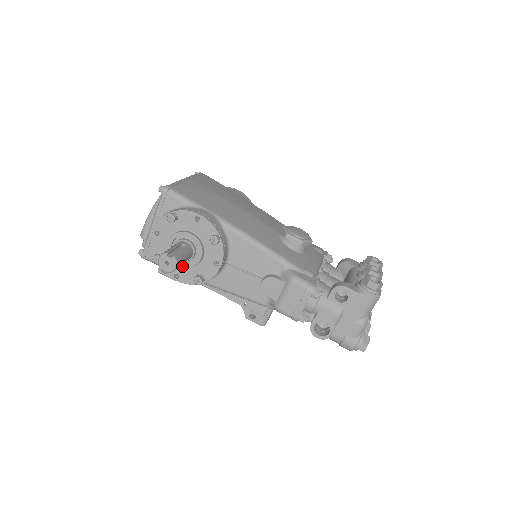
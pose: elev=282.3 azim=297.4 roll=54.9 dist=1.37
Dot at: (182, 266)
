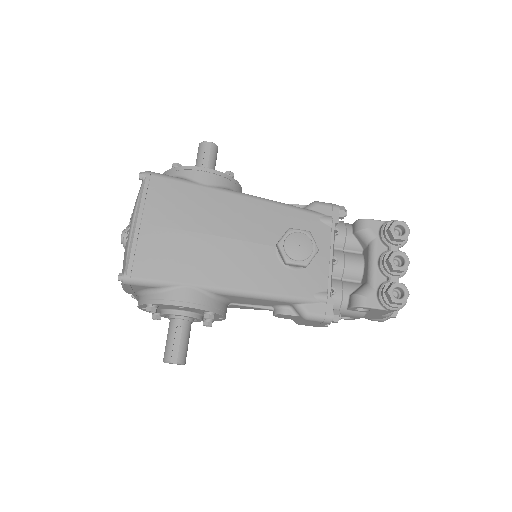
Dot at: occluded
